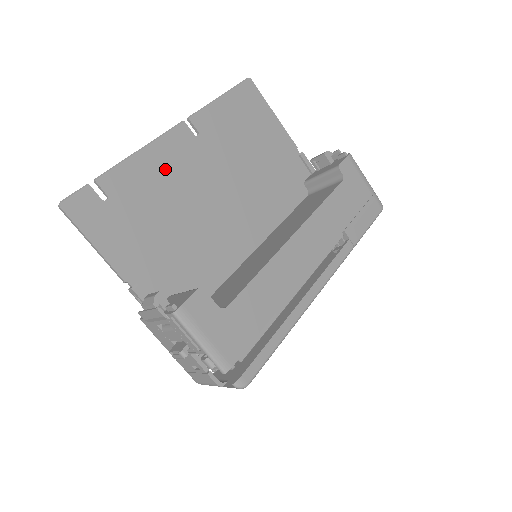
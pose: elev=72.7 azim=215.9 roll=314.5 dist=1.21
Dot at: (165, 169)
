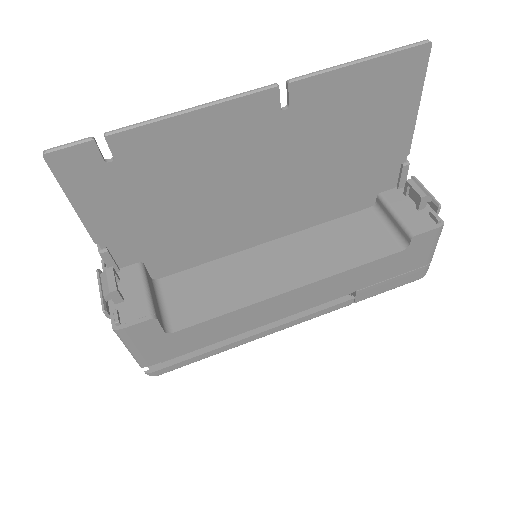
Dot at: (210, 143)
